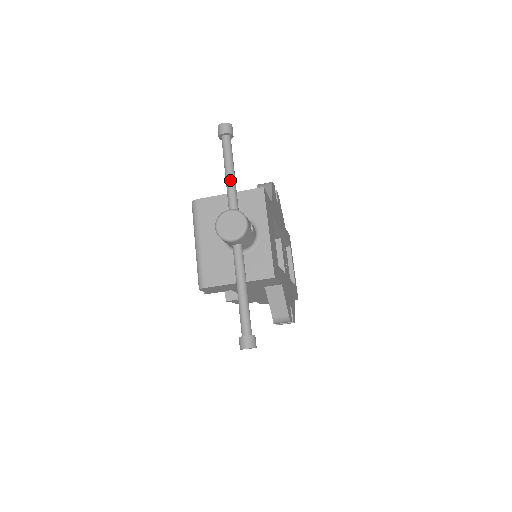
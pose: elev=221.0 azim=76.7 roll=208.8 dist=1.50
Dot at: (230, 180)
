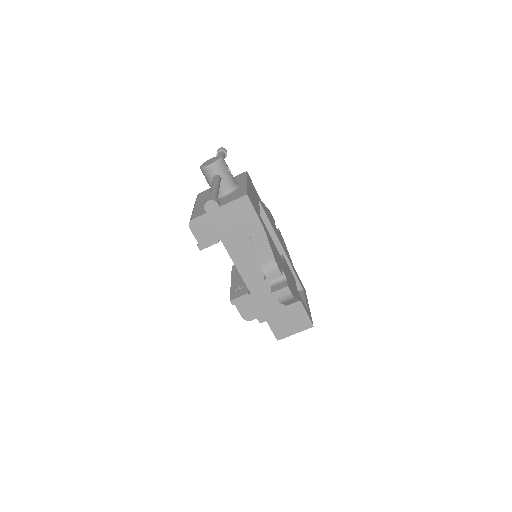
Dot at: occluded
